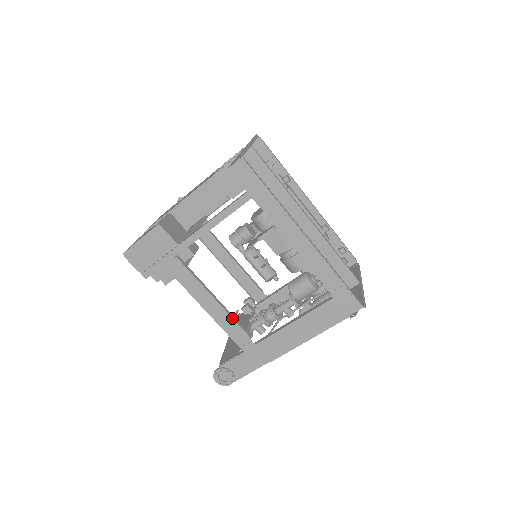
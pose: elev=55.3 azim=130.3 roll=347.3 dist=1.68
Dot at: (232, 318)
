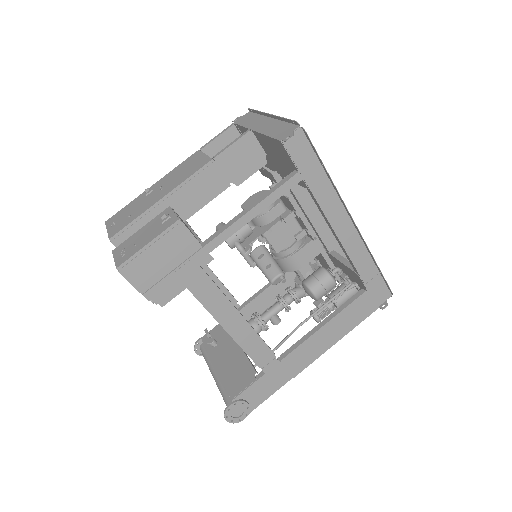
Dot at: (257, 334)
